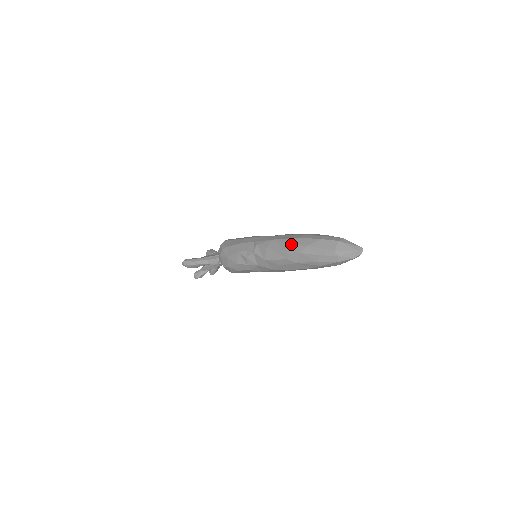
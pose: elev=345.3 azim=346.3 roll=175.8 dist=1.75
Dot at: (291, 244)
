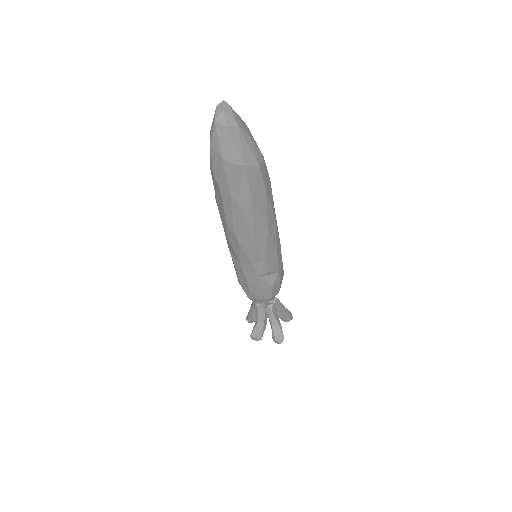
Dot at: occluded
